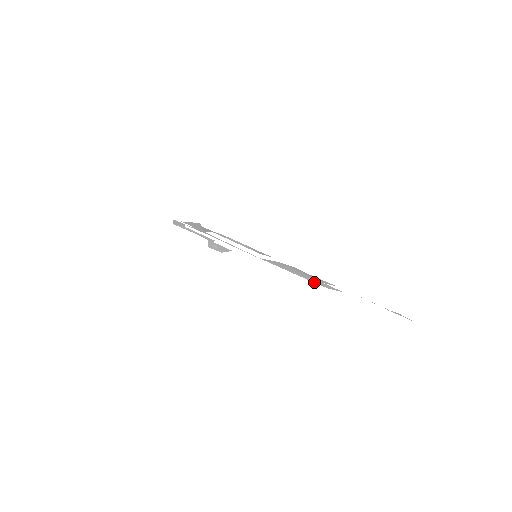
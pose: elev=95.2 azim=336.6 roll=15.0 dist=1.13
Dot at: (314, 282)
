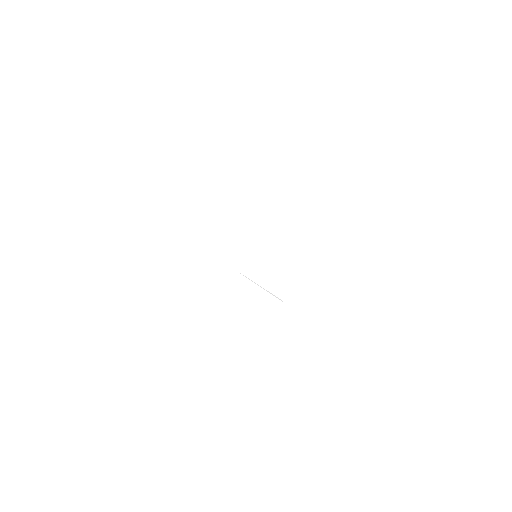
Dot at: occluded
